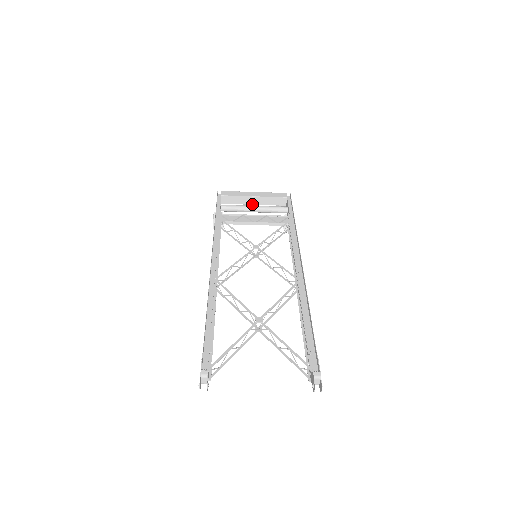
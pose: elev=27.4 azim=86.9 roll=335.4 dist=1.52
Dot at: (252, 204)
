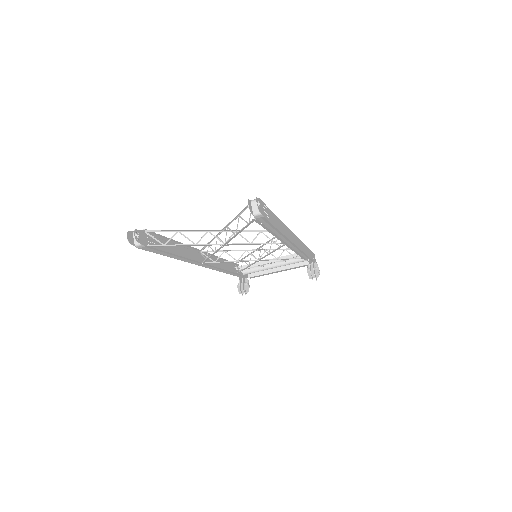
Dot at: (277, 271)
